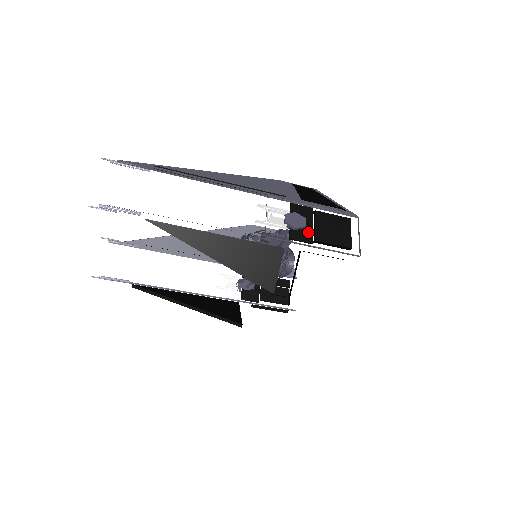
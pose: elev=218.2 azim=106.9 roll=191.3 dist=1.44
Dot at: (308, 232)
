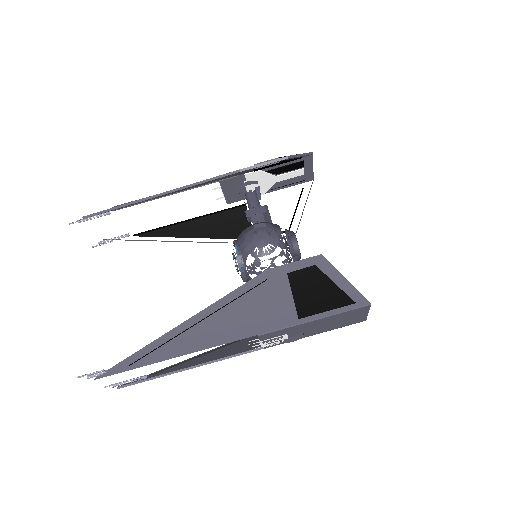
Dot at: (260, 175)
